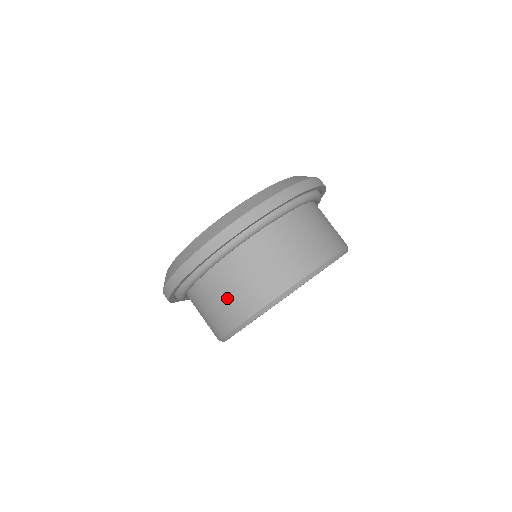
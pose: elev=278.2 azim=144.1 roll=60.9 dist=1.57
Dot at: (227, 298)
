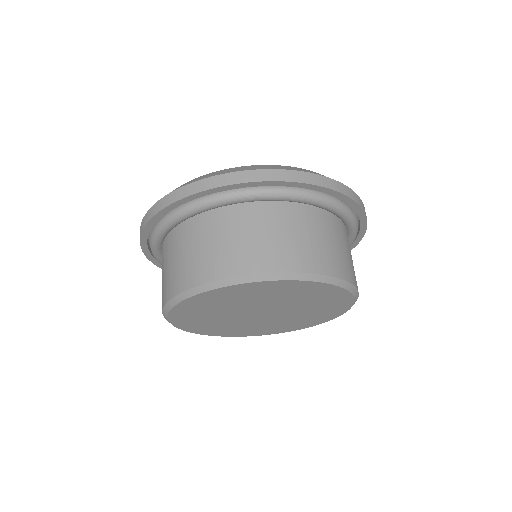
Dot at: (225, 244)
